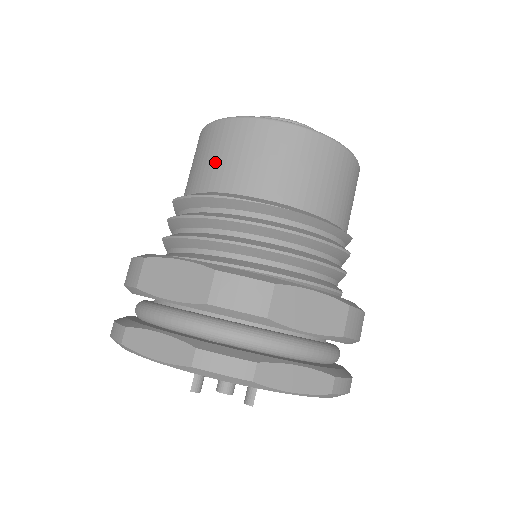
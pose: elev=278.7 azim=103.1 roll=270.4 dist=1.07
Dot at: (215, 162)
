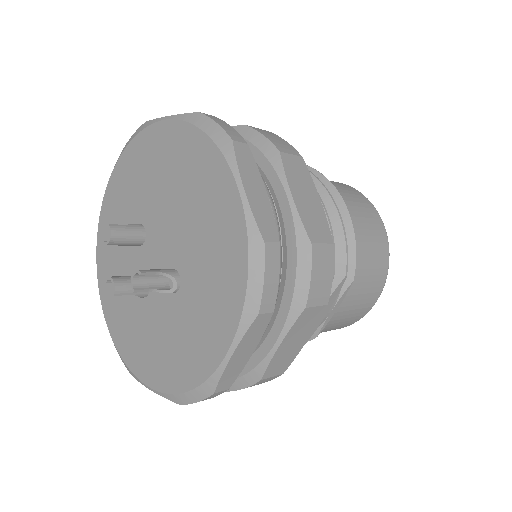
Dot at: occluded
